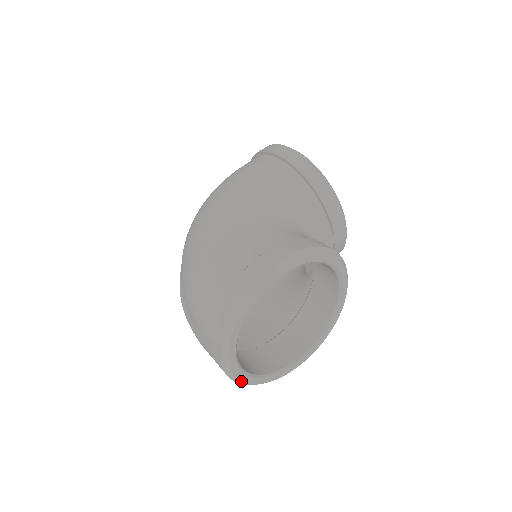
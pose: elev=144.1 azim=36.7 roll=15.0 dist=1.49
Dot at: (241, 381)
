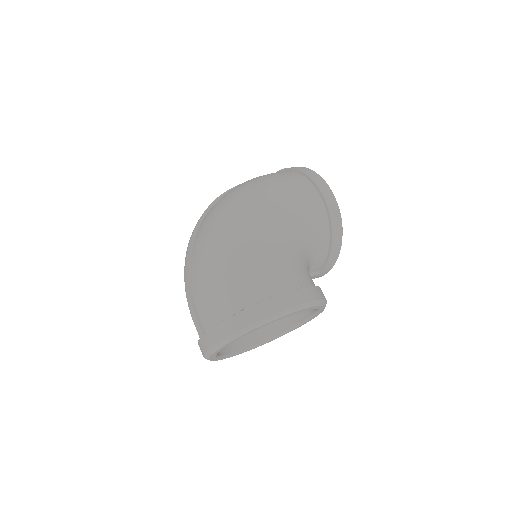
Dot at: (209, 359)
